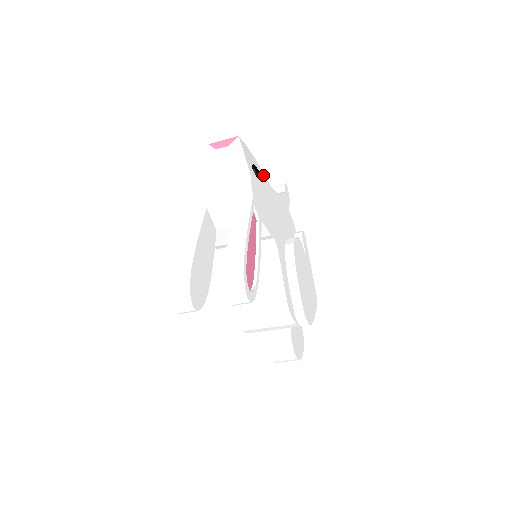
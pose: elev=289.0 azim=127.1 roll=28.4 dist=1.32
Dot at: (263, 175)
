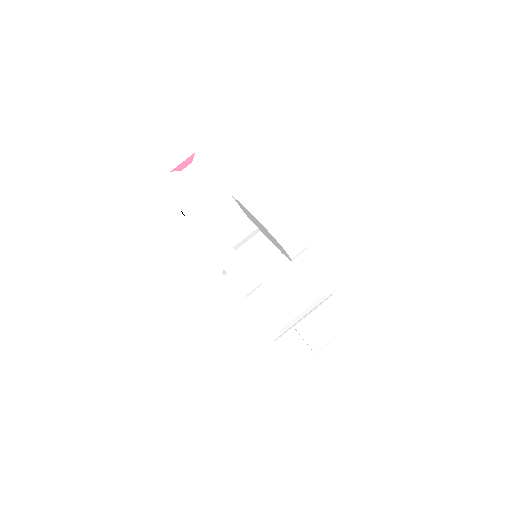
Dot at: occluded
